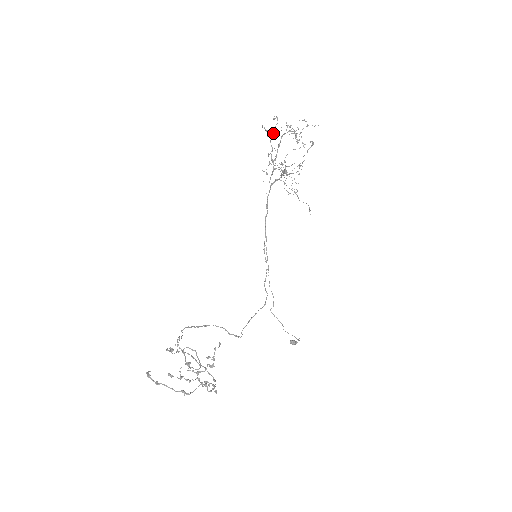
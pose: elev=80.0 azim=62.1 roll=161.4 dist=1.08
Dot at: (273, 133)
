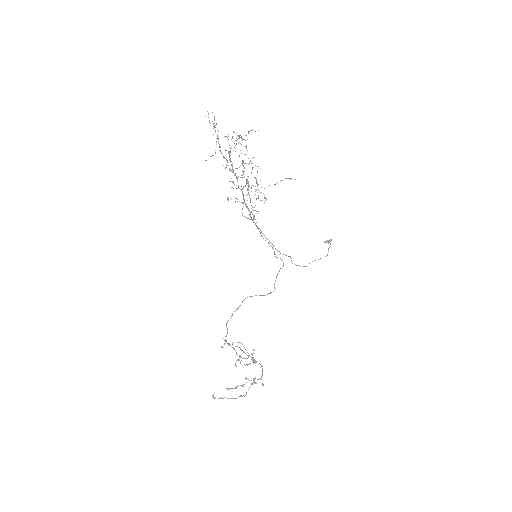
Dot at: (219, 146)
